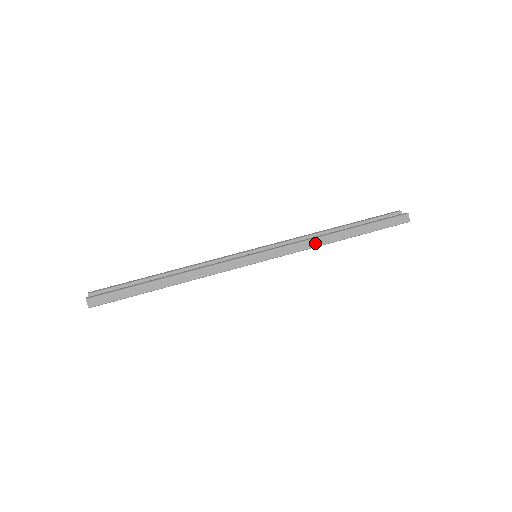
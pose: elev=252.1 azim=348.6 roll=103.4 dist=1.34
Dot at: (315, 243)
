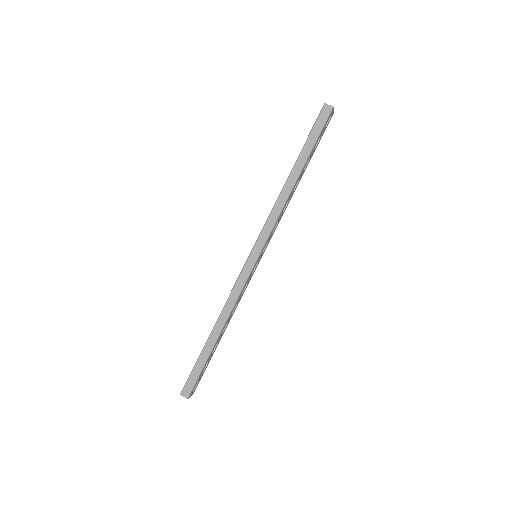
Dot at: (281, 203)
